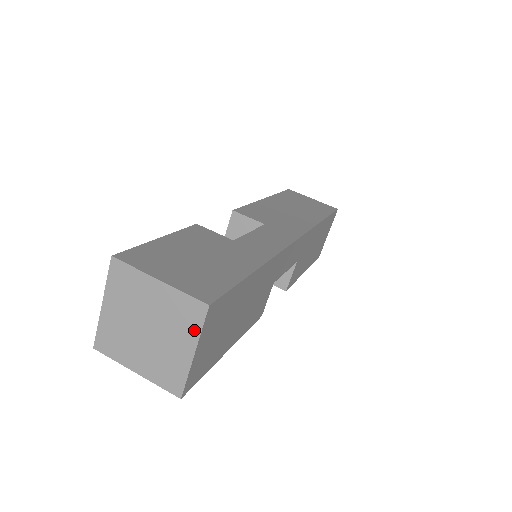
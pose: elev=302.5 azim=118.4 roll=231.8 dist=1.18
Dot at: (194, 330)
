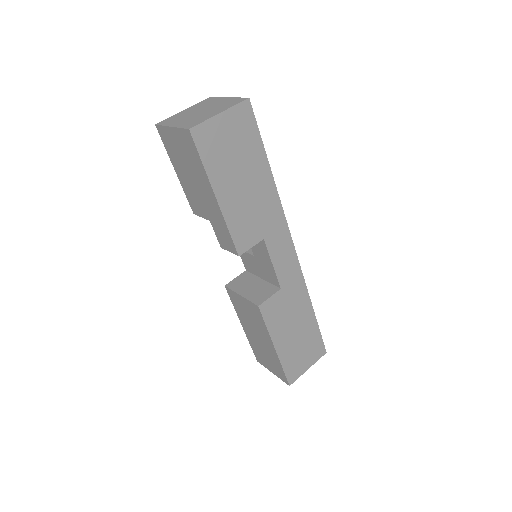
Dot at: (230, 106)
